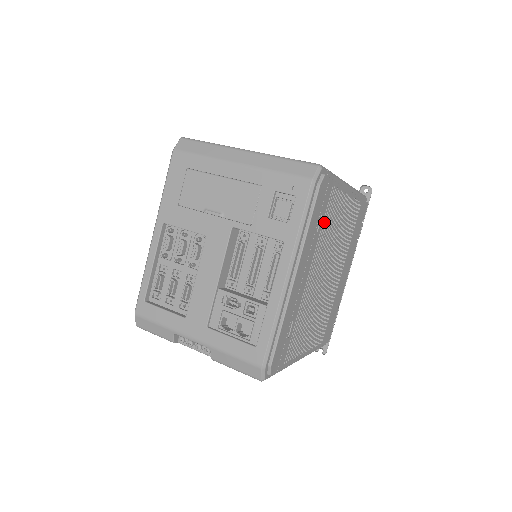
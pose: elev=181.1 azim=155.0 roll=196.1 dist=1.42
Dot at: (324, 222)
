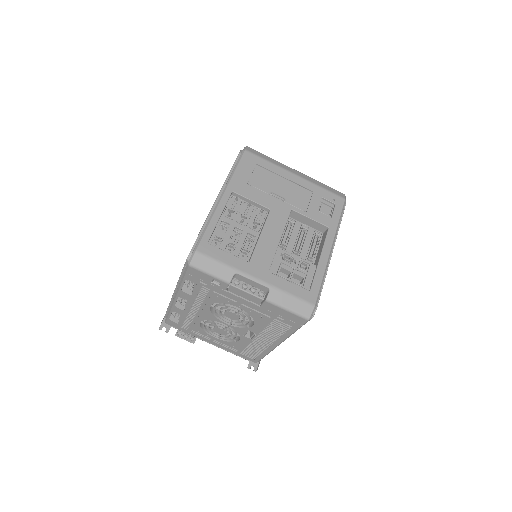
Dot at: occluded
